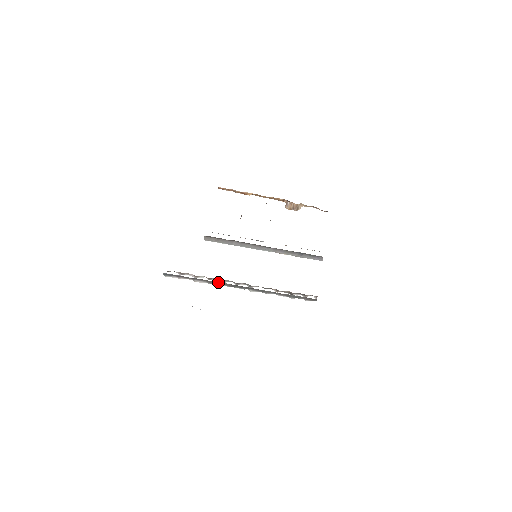
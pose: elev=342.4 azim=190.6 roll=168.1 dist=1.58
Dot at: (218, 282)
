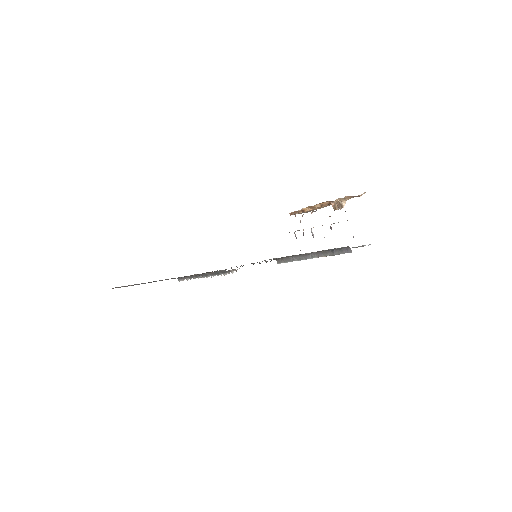
Dot at: (191, 276)
